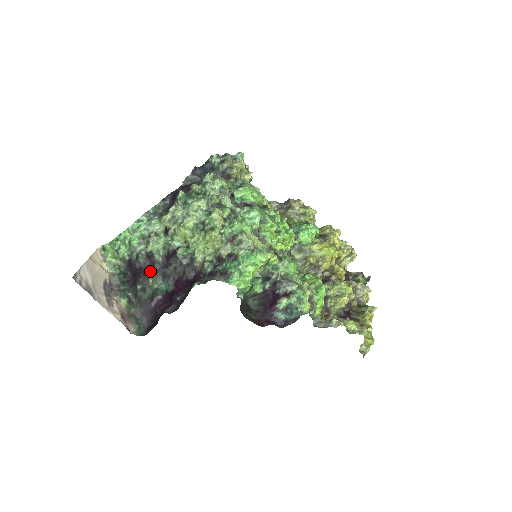
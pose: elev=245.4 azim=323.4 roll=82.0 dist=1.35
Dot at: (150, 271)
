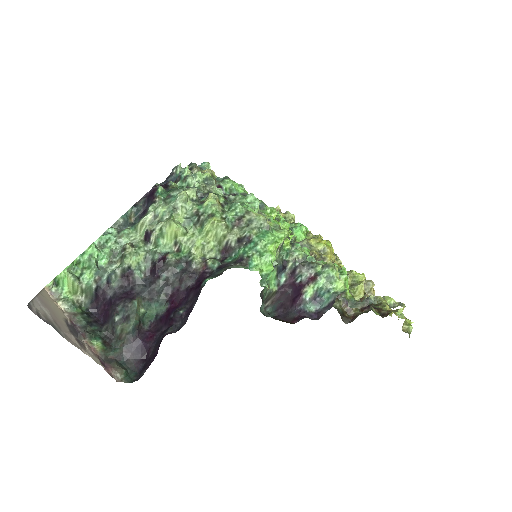
Dot at: (130, 294)
